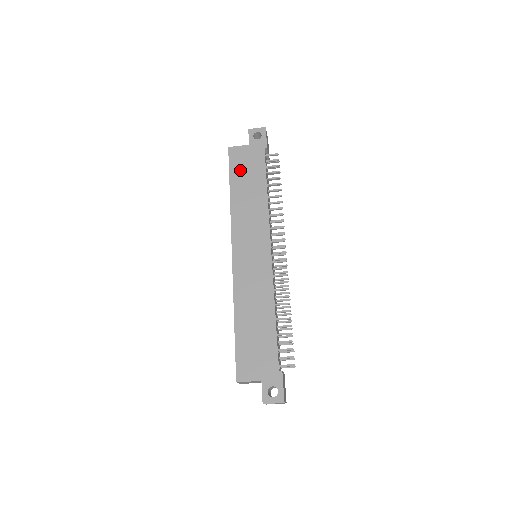
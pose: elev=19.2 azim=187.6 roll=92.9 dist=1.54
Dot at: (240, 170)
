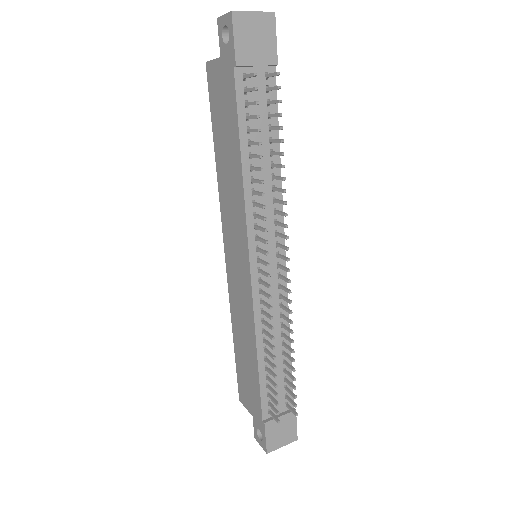
Dot at: (218, 113)
